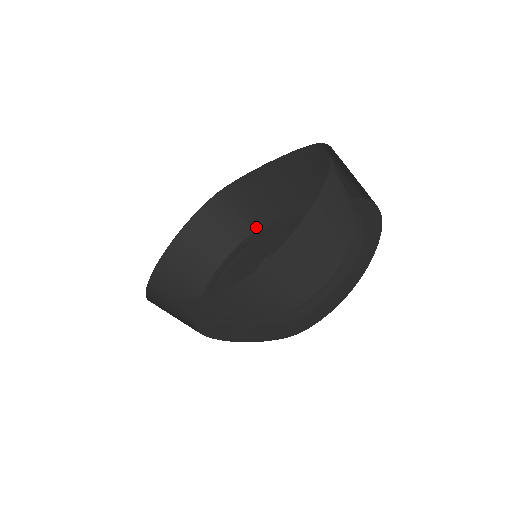
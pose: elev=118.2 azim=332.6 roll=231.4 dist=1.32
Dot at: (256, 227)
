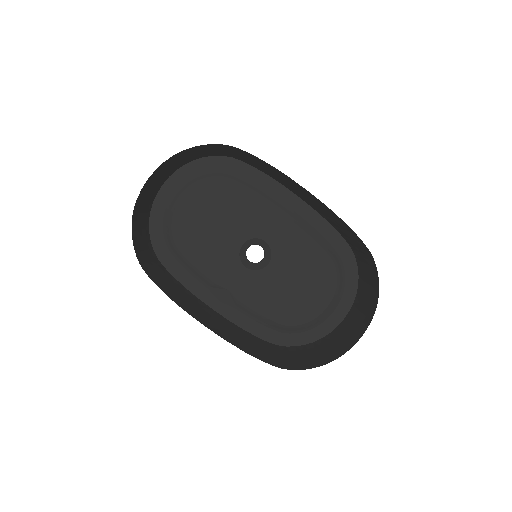
Dot at: (234, 157)
